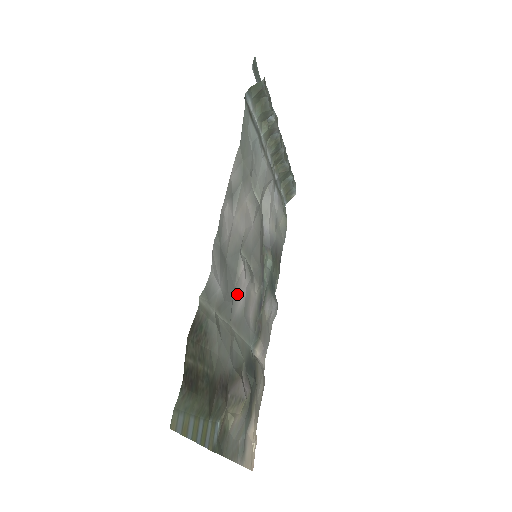
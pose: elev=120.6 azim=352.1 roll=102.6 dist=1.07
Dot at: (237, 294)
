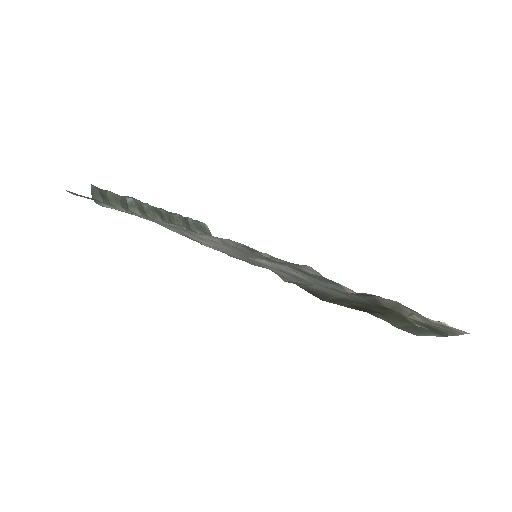
Dot at: (289, 273)
